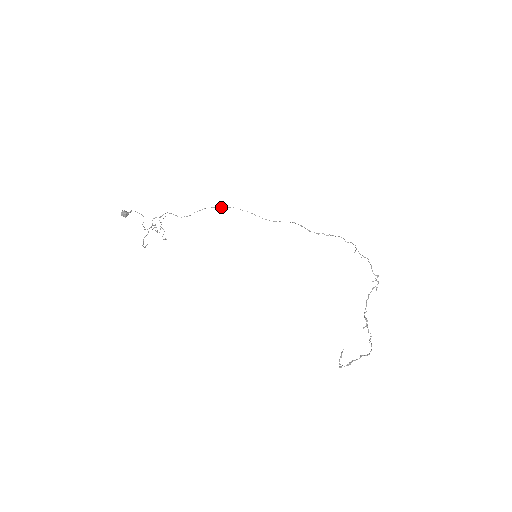
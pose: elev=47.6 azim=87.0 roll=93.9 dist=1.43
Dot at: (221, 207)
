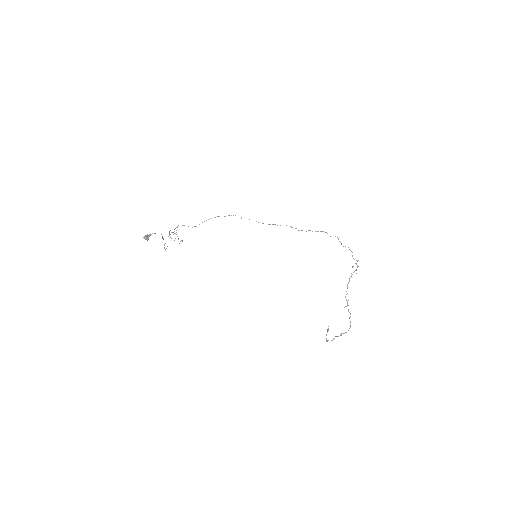
Dot at: occluded
